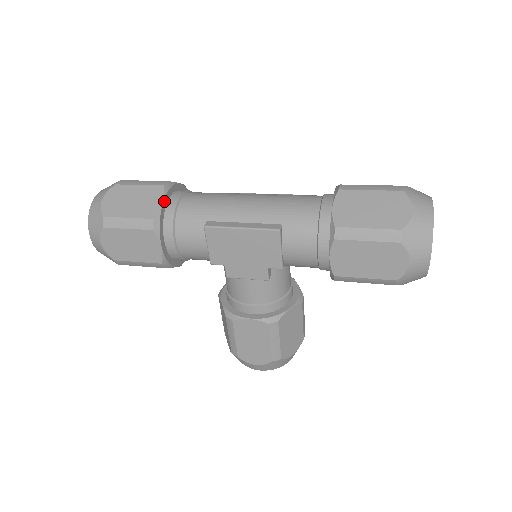
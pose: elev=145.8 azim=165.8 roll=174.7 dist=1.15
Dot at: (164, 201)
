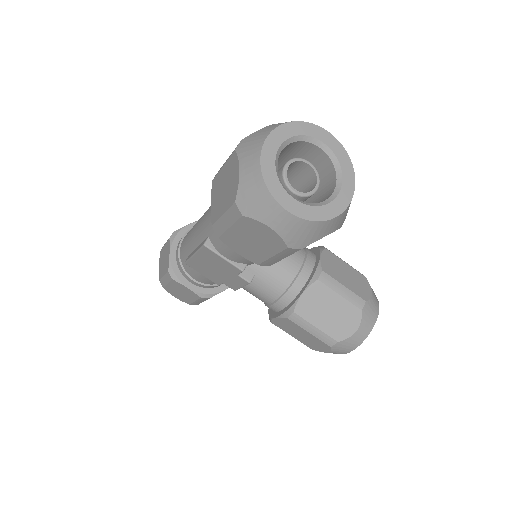
Dot at: (171, 252)
